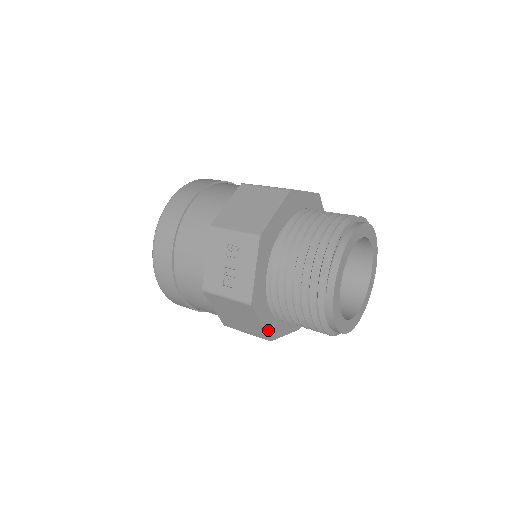
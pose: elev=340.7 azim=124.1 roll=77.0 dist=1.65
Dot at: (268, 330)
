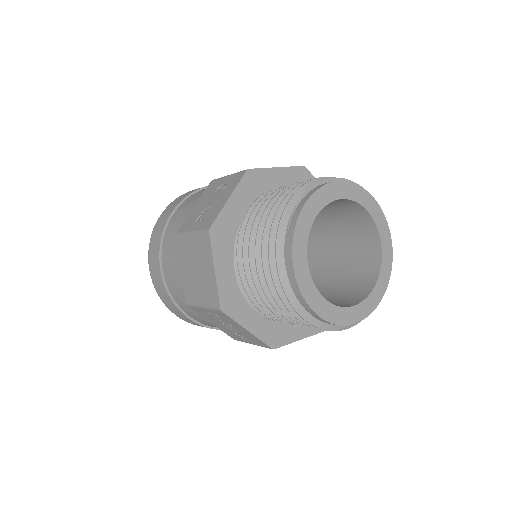
Dot at: (223, 291)
